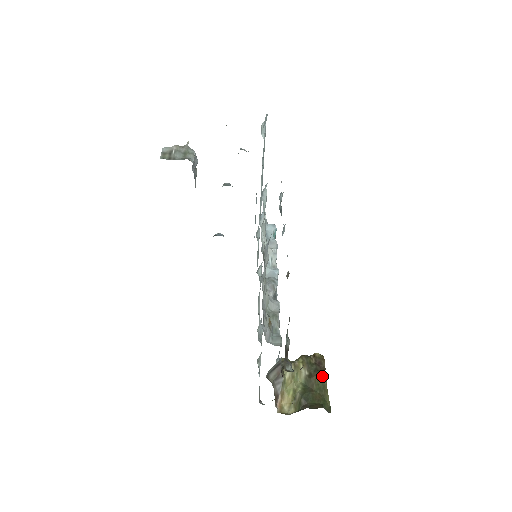
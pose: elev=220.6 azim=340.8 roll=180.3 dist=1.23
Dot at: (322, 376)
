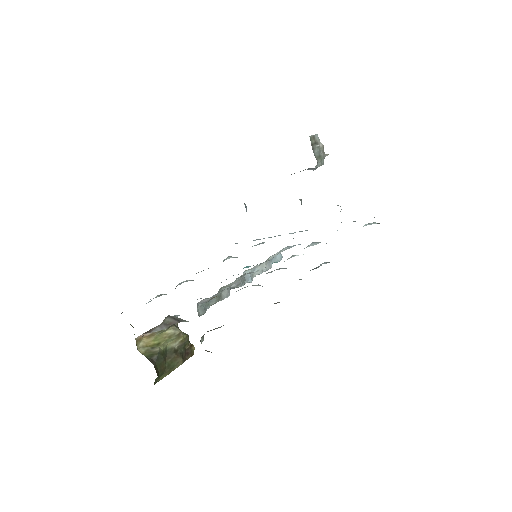
Dot at: (180, 362)
